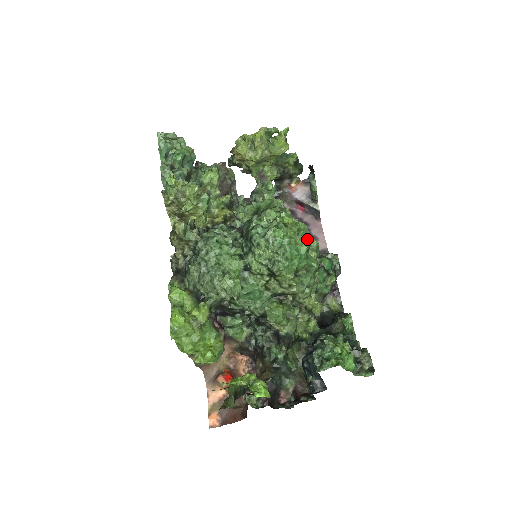
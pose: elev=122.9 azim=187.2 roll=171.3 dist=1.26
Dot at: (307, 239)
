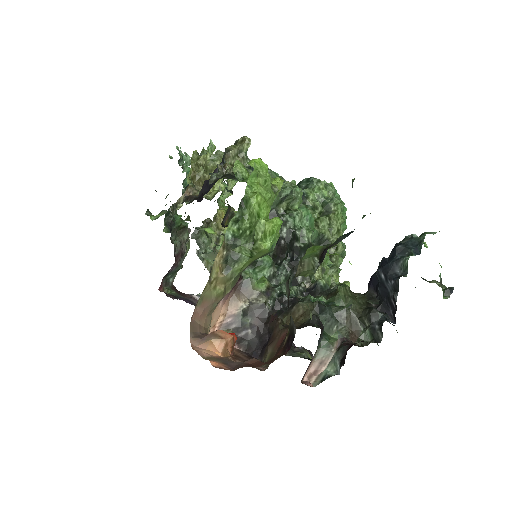
Dot at: occluded
